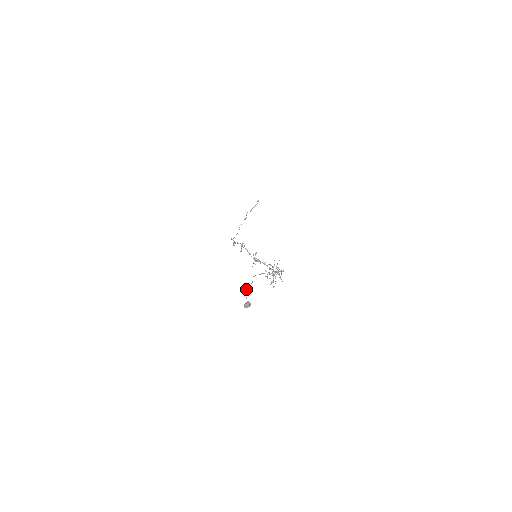
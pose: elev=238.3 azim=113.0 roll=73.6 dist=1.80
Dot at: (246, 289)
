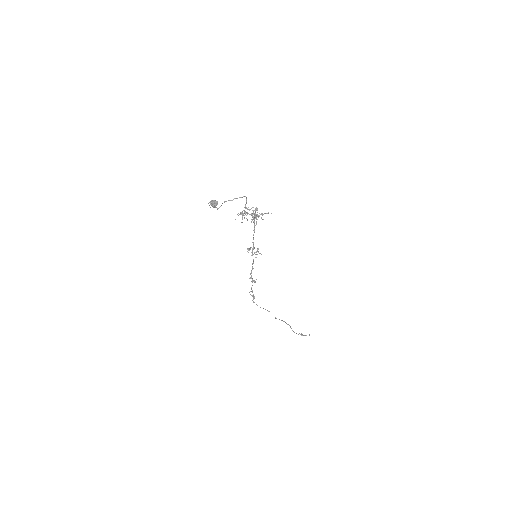
Dot at: occluded
